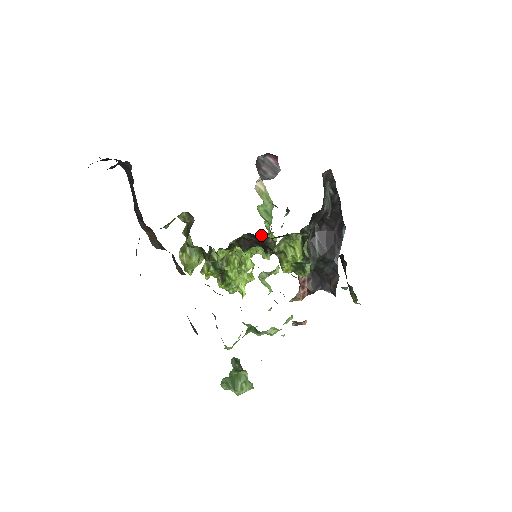
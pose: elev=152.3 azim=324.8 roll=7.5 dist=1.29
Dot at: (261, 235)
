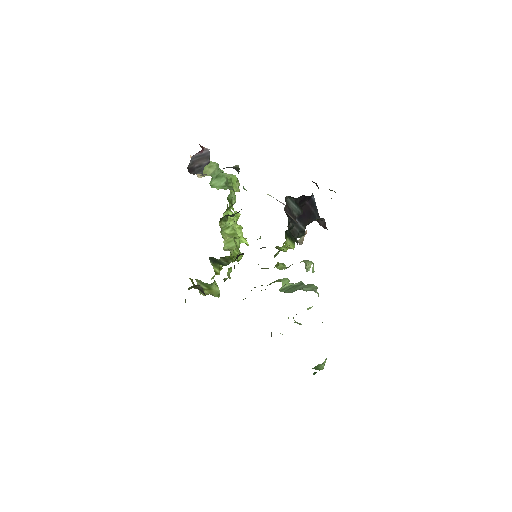
Dot at: occluded
